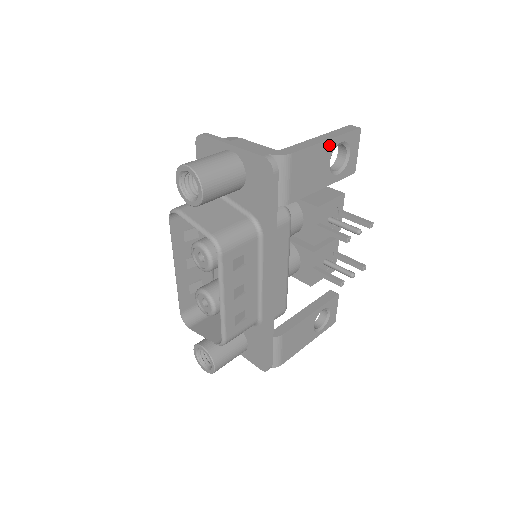
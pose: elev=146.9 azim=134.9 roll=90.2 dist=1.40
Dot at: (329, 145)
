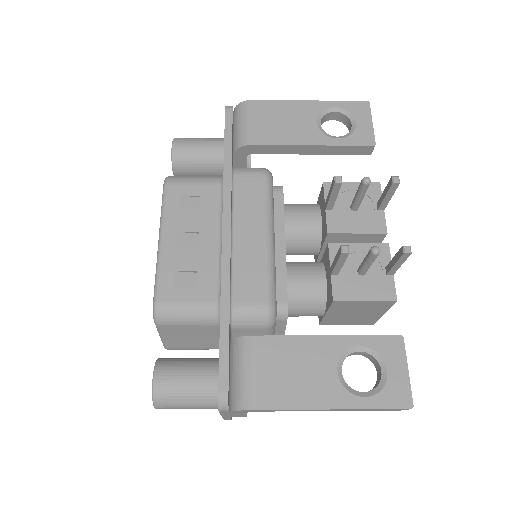
Dot at: (312, 106)
